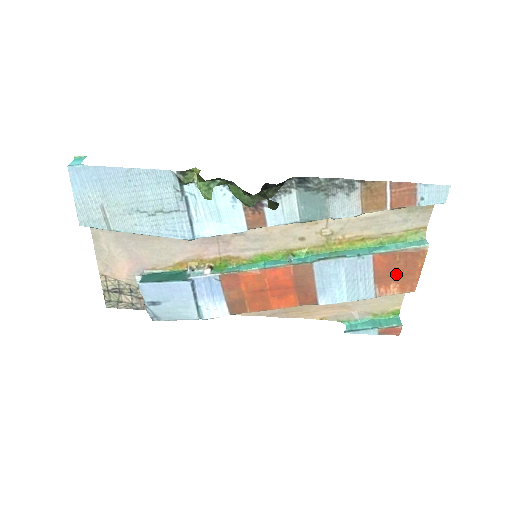
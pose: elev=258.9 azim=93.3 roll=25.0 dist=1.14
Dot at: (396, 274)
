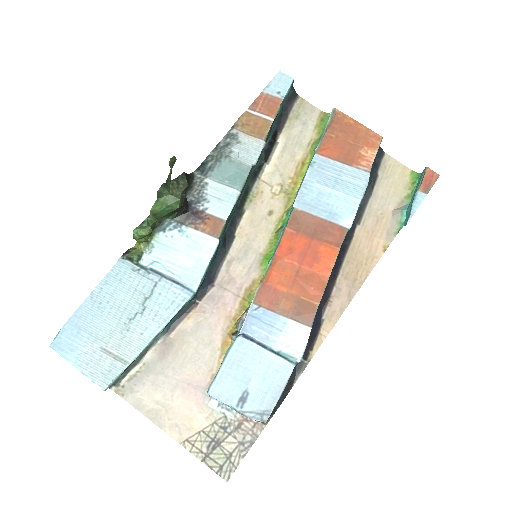
Dot at: (350, 144)
